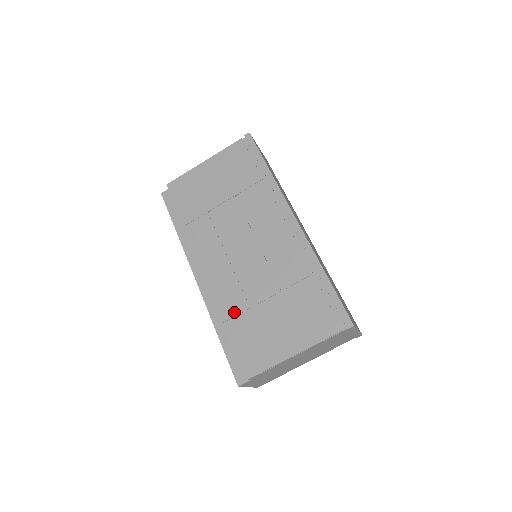
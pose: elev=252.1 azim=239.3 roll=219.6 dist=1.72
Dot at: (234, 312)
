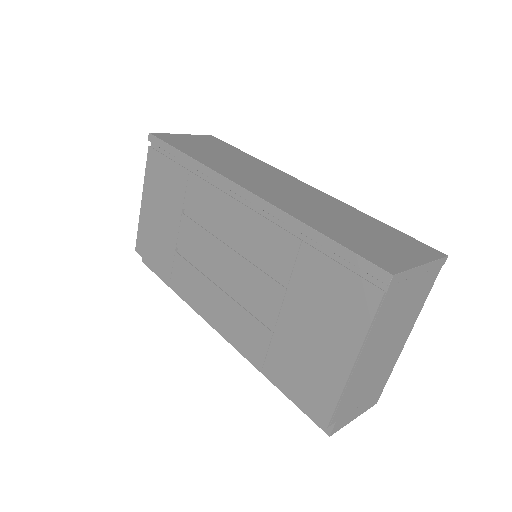
Dot at: (263, 348)
